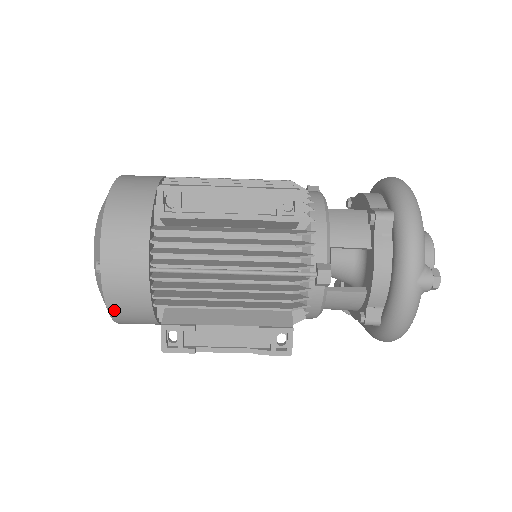
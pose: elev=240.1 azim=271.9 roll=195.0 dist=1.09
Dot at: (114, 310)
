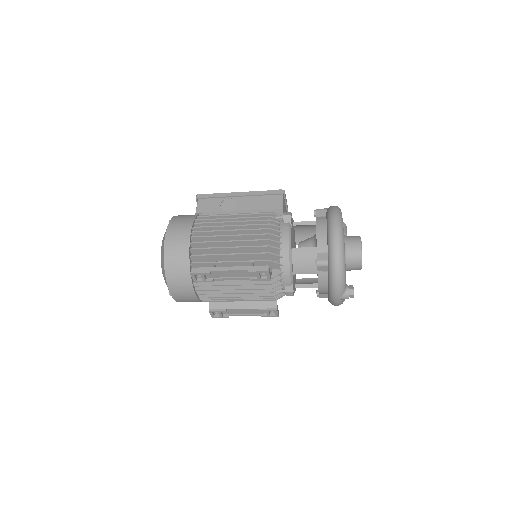
Dot at: occluded
